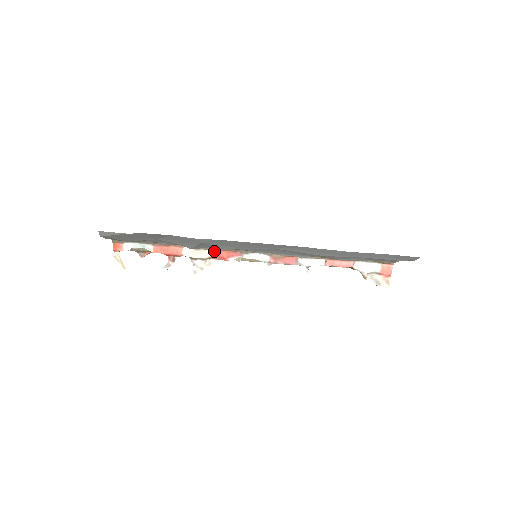
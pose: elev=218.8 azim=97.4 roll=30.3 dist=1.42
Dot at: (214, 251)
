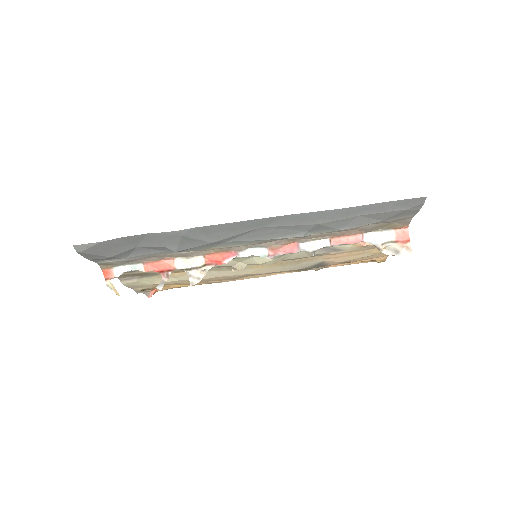
Dot at: (207, 256)
